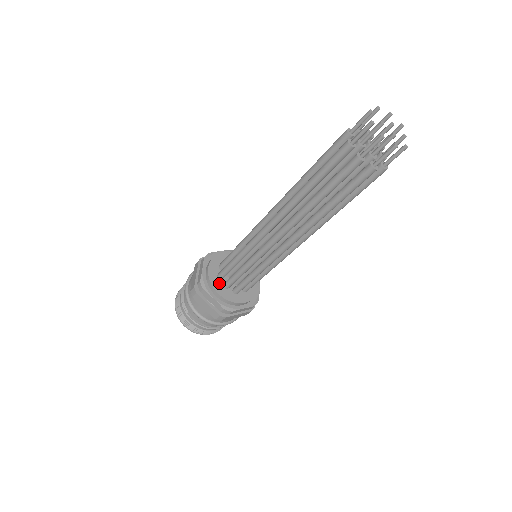
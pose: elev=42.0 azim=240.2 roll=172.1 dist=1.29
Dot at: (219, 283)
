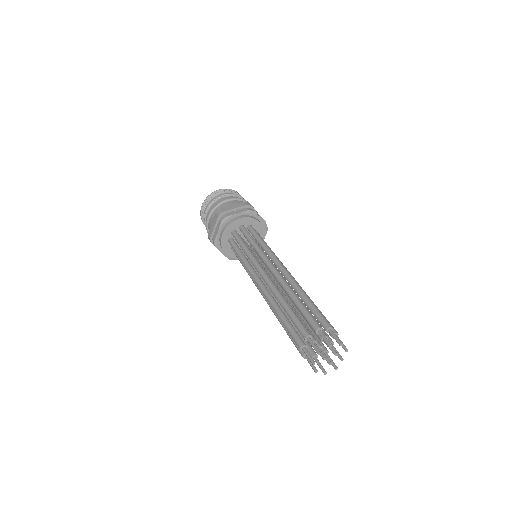
Dot at: (228, 245)
